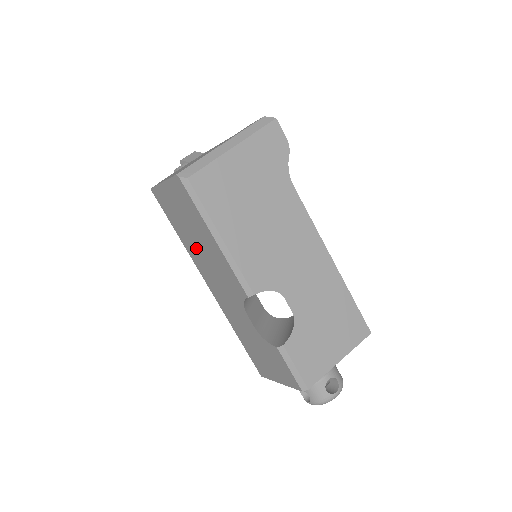
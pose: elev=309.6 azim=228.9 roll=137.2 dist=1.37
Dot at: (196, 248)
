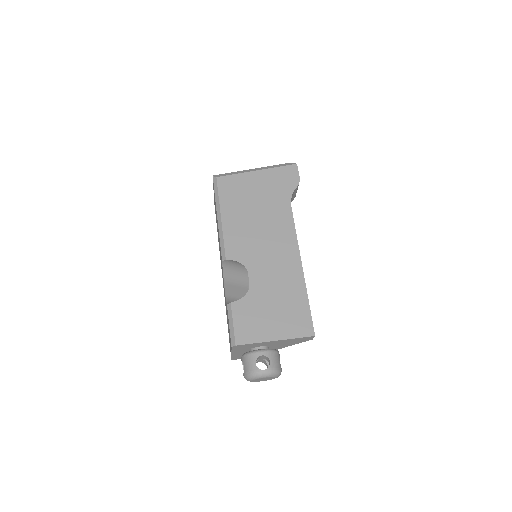
Dot at: occluded
